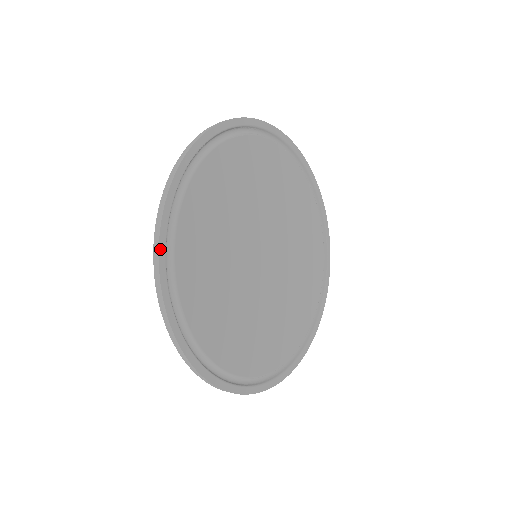
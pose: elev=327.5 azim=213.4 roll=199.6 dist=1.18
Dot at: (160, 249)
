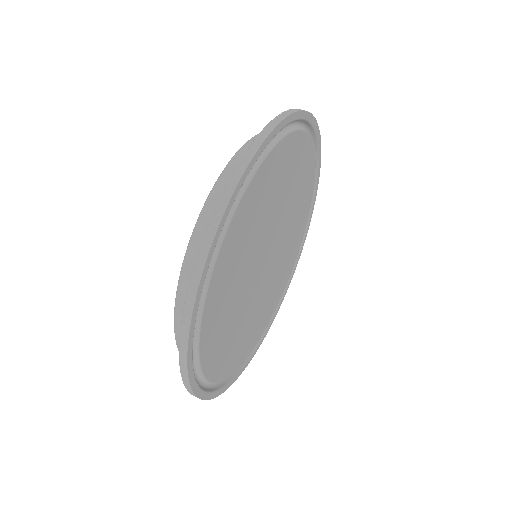
Dot at: (188, 363)
